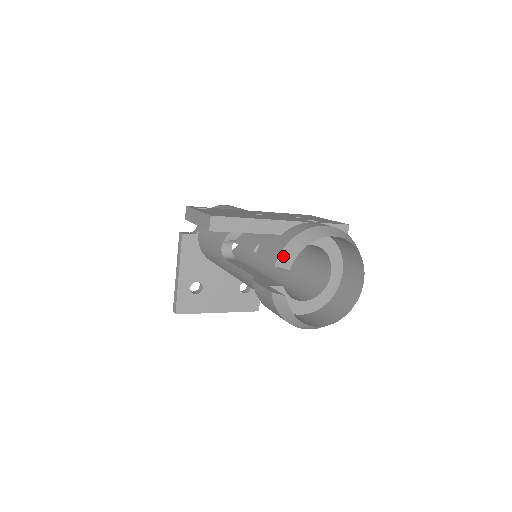
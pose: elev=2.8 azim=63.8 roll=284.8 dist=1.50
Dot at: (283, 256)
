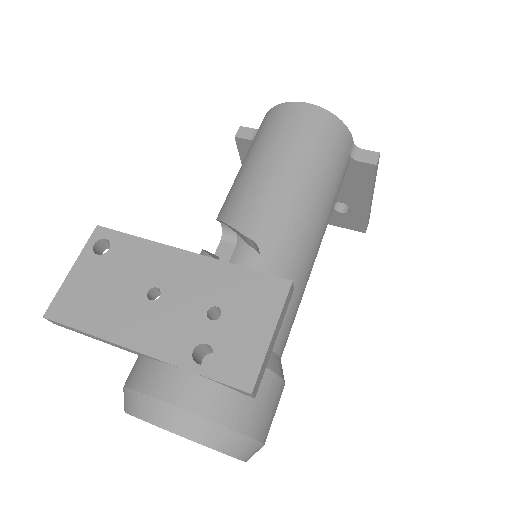
Dot at: occluded
